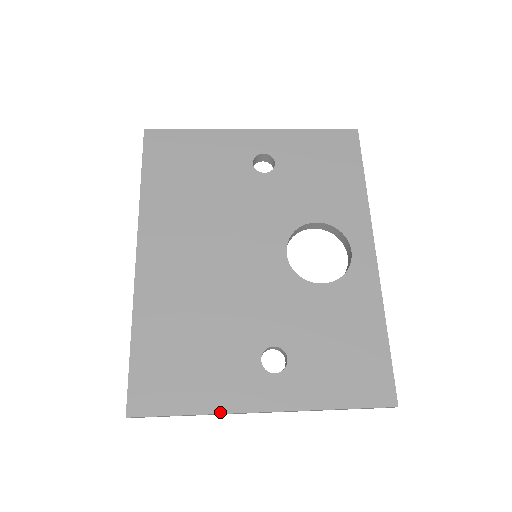
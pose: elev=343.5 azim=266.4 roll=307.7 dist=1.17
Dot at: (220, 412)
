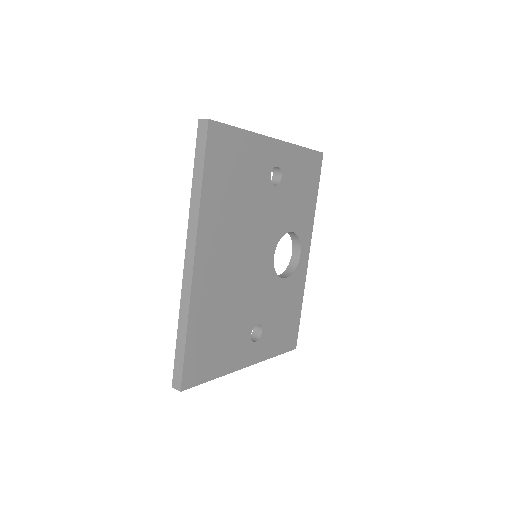
Dot at: (228, 373)
